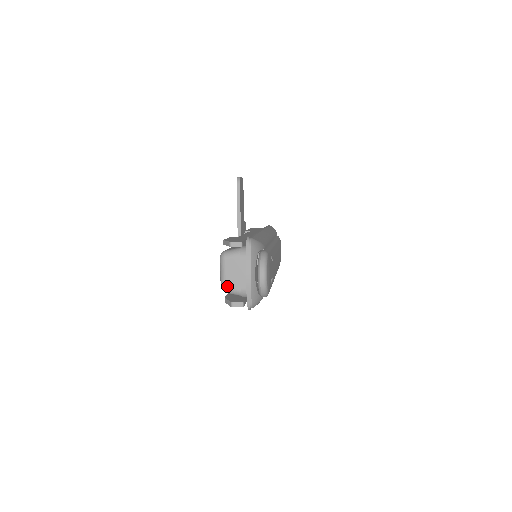
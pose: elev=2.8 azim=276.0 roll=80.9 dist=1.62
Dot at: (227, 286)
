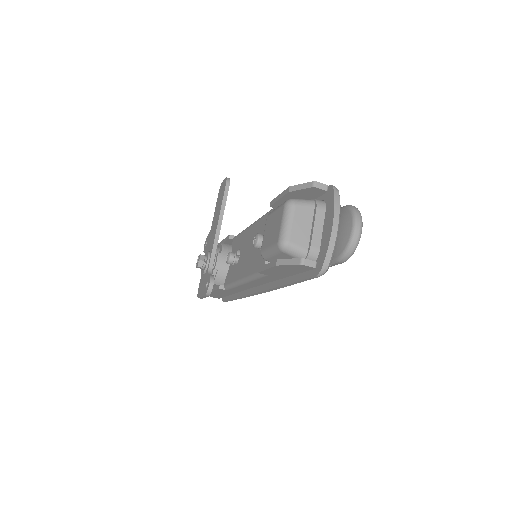
Dot at: (291, 240)
